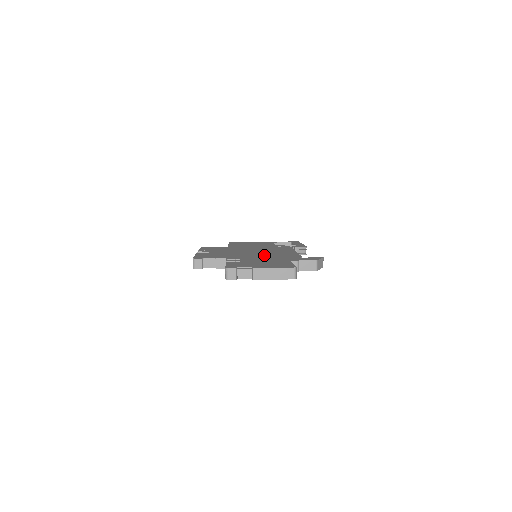
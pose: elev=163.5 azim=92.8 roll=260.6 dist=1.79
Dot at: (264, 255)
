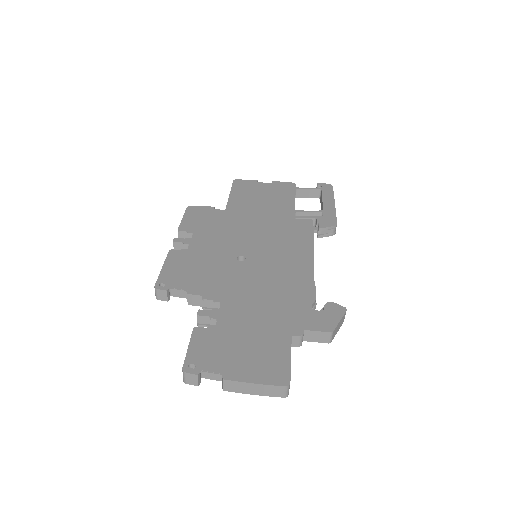
Dot at: (261, 282)
